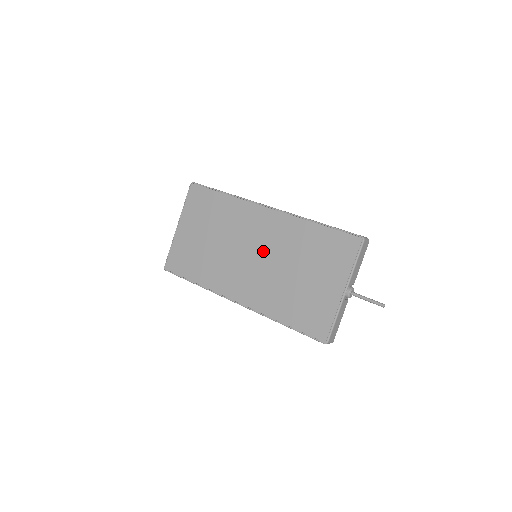
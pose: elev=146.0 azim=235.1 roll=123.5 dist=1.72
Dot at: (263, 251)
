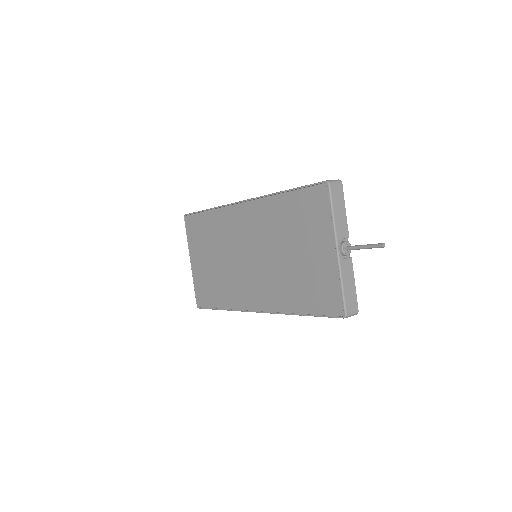
Dot at: (255, 248)
